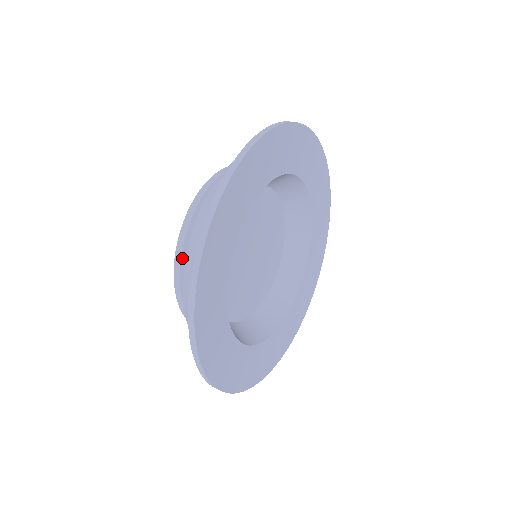
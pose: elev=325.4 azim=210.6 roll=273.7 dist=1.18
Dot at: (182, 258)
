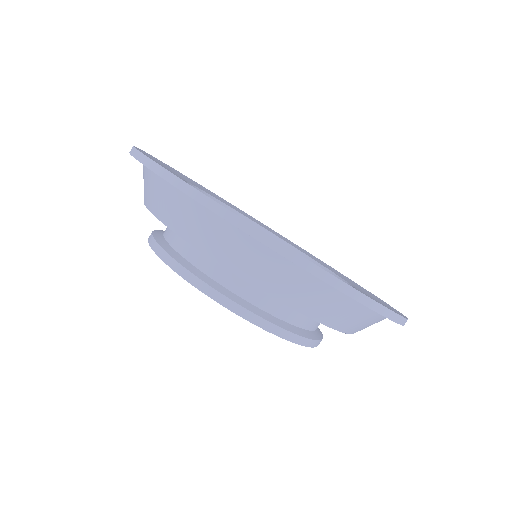
Dot at: (247, 309)
